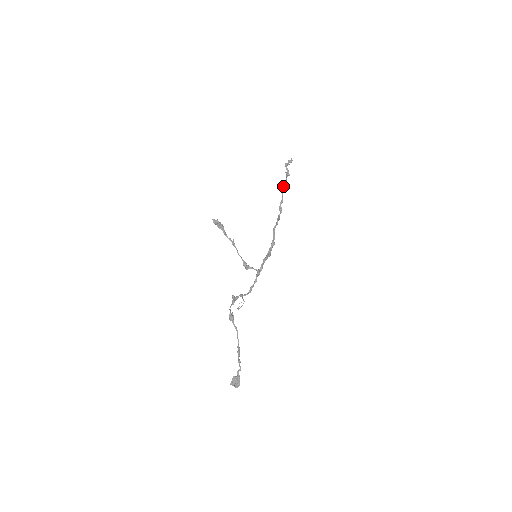
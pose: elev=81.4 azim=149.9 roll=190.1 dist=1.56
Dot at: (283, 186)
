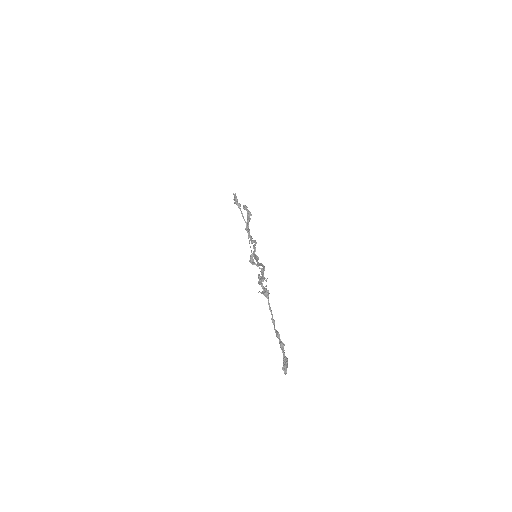
Dot at: (248, 220)
